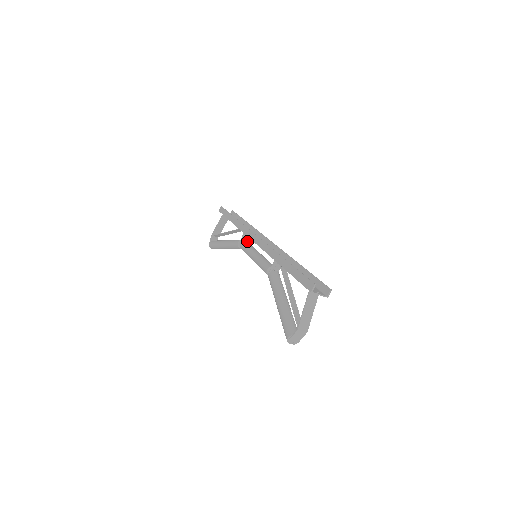
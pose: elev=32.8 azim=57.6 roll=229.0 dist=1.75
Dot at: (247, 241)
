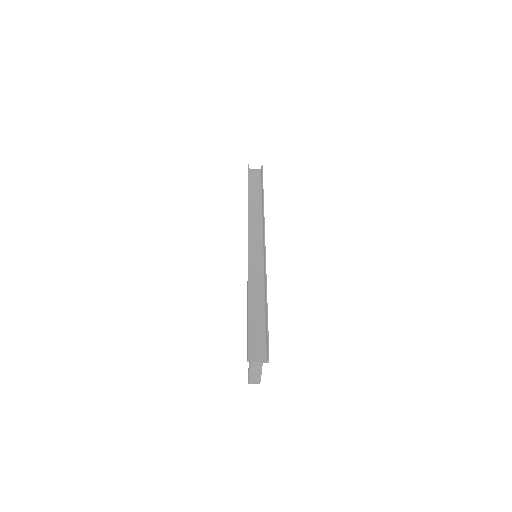
Dot at: occluded
